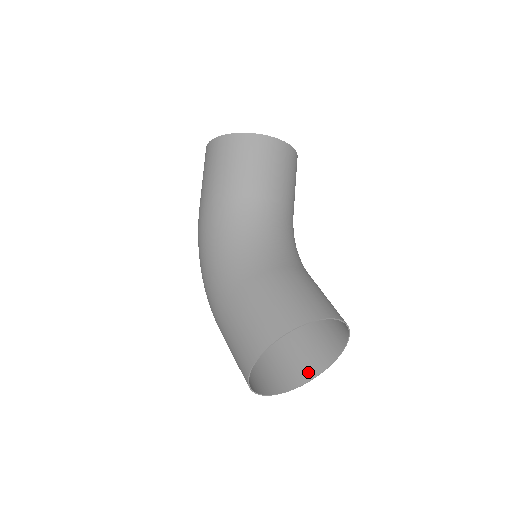
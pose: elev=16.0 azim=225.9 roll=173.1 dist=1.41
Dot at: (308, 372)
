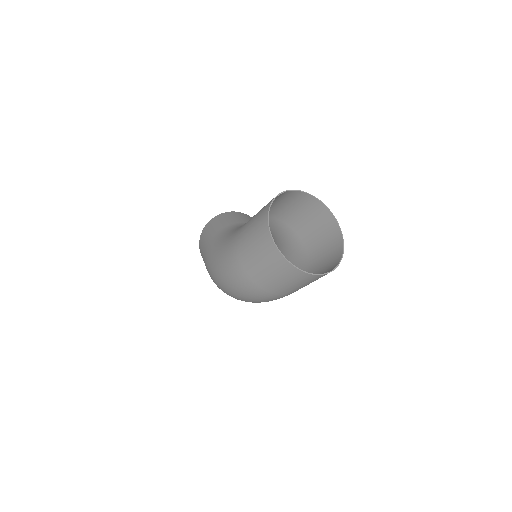
Dot at: (331, 269)
